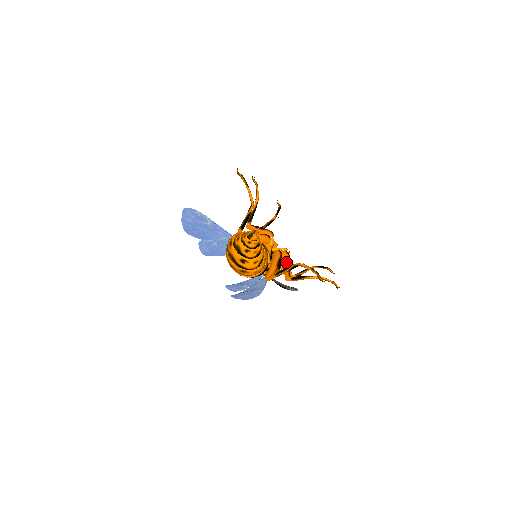
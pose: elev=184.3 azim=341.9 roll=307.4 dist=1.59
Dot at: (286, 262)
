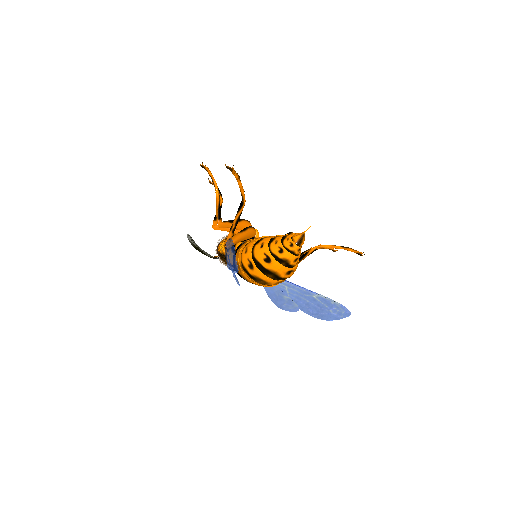
Dot at: occluded
